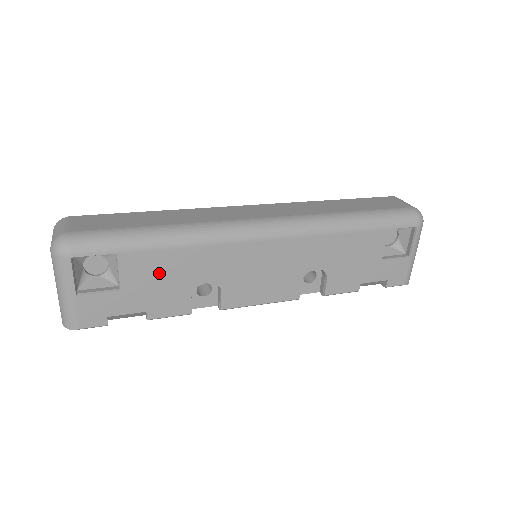
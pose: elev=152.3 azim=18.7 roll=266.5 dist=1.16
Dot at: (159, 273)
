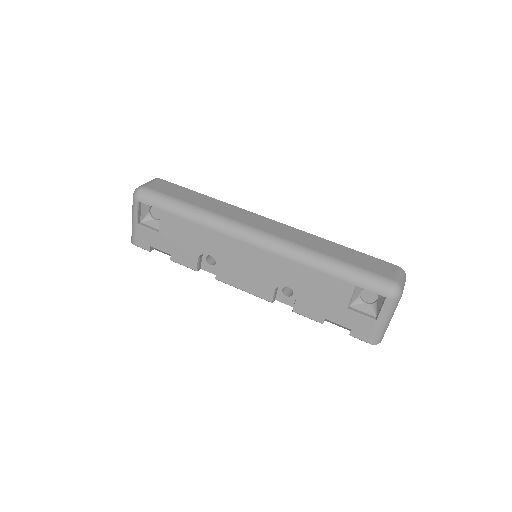
Dot at: (181, 234)
